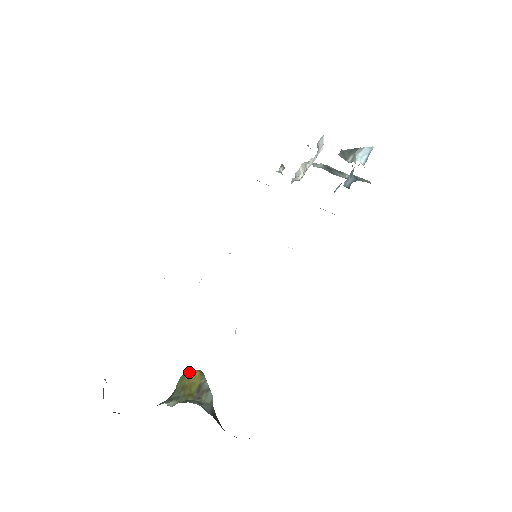
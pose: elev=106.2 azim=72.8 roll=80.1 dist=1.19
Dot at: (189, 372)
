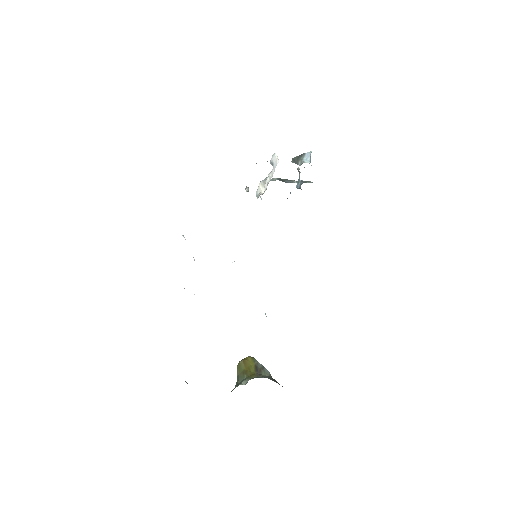
Dot at: (242, 360)
